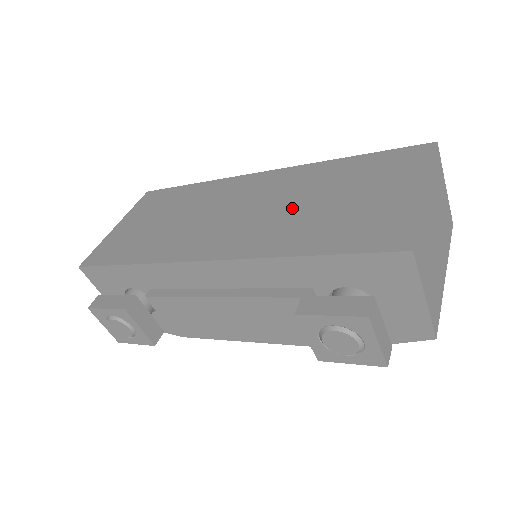
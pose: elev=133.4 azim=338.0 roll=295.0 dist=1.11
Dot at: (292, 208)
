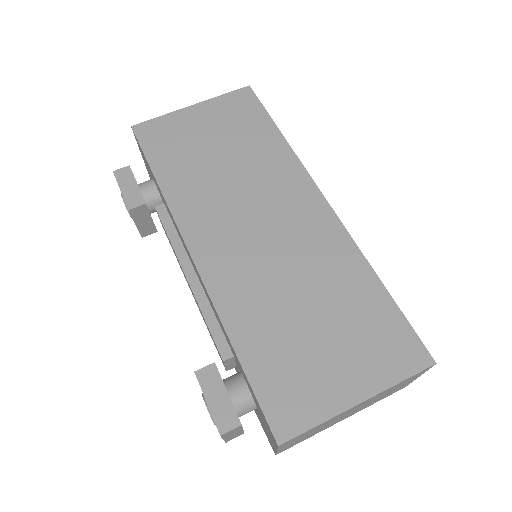
Dot at: (286, 284)
